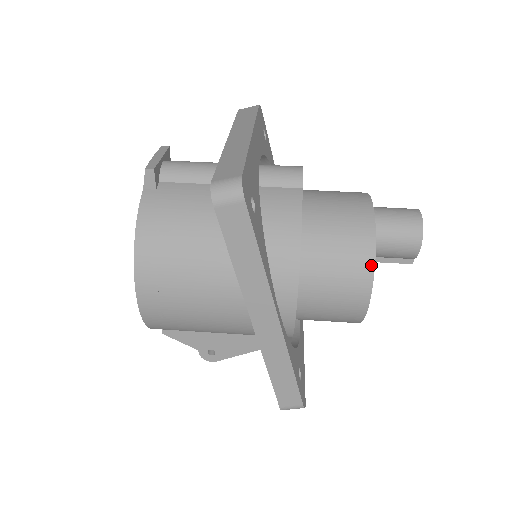
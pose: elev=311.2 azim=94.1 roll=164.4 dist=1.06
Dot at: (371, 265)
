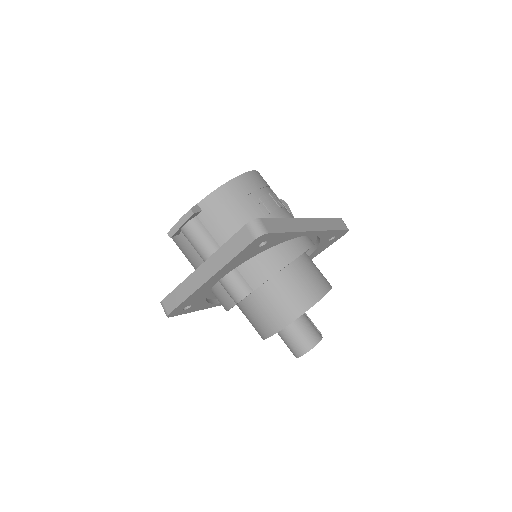
Dot at: occluded
